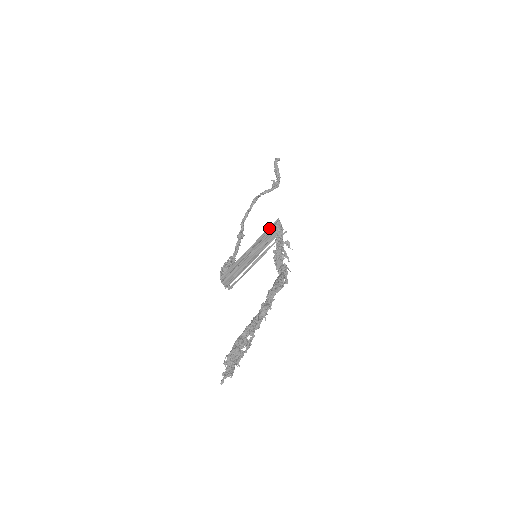
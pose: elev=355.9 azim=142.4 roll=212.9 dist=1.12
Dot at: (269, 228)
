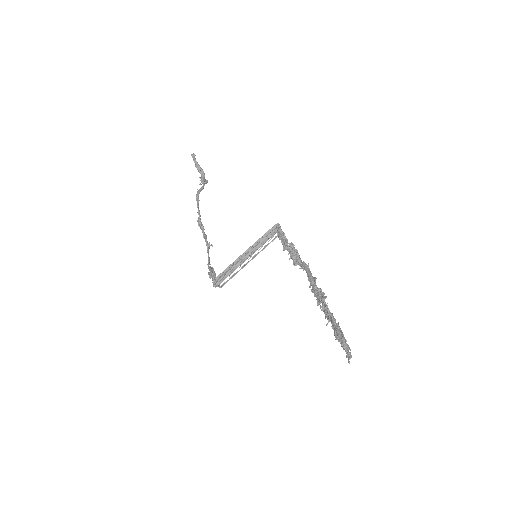
Dot at: (267, 231)
